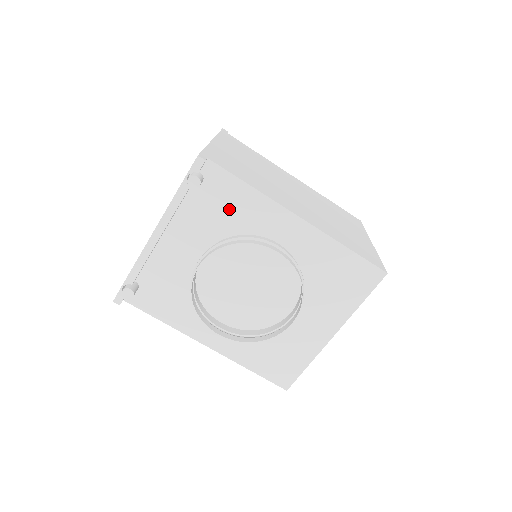
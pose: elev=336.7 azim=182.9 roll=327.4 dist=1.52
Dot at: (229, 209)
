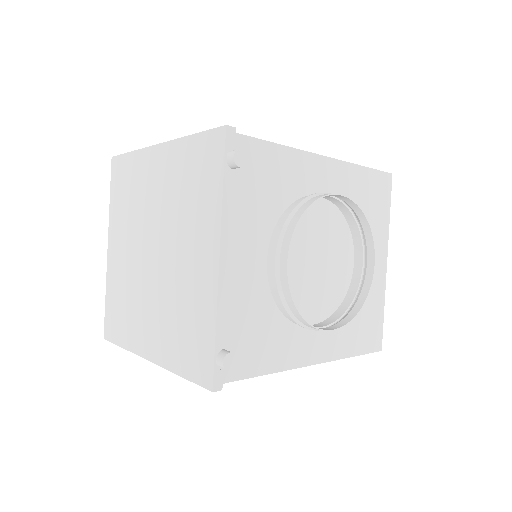
Dot at: (268, 182)
